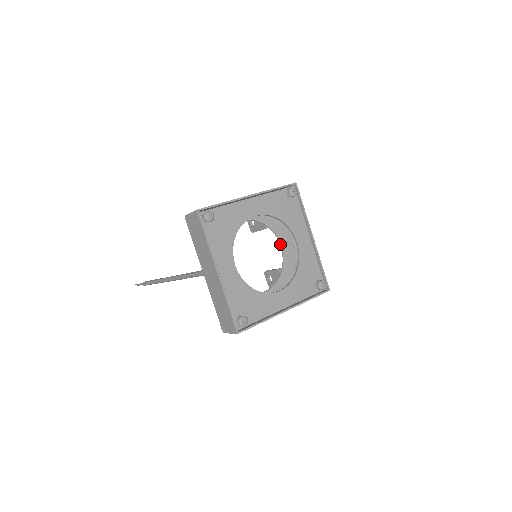
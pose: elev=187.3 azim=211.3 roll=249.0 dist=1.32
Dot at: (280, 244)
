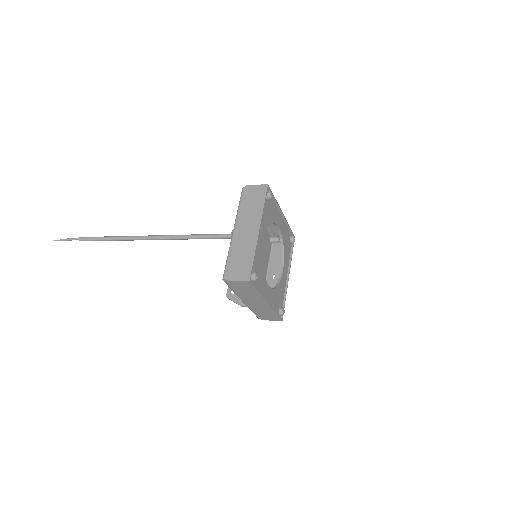
Dot at: occluded
